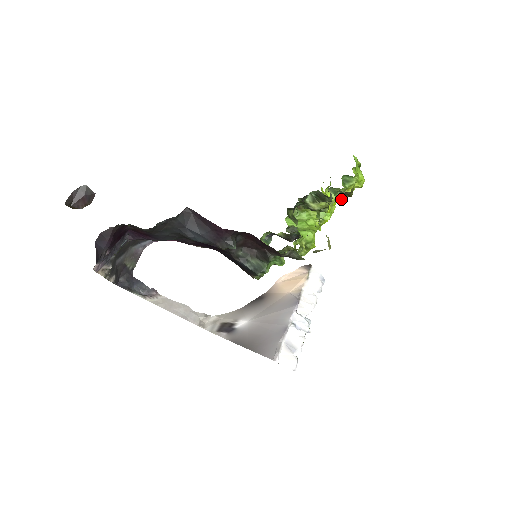
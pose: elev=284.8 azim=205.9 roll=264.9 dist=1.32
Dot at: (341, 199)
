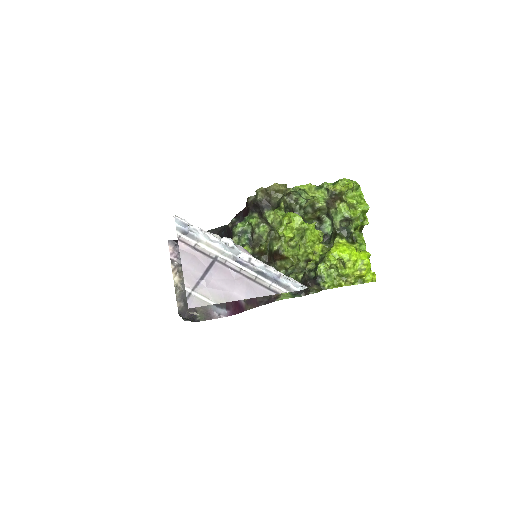
Dot at: (338, 209)
